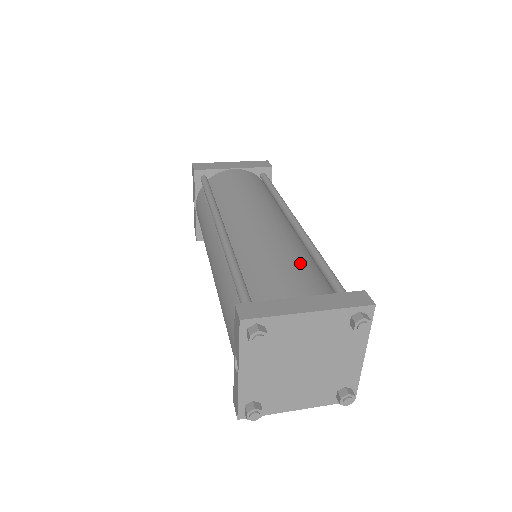
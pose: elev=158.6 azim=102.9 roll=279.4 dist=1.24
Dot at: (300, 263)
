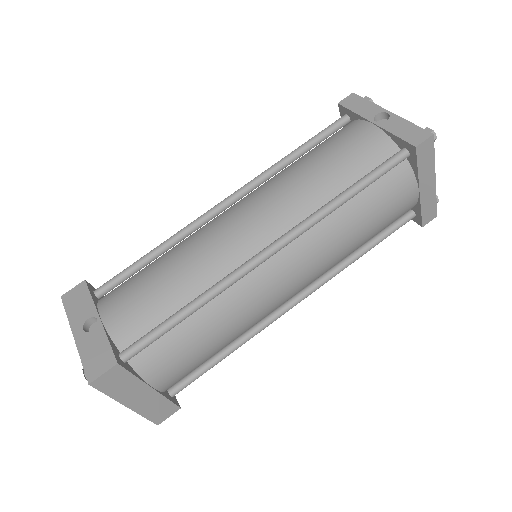
Dot at: occluded
